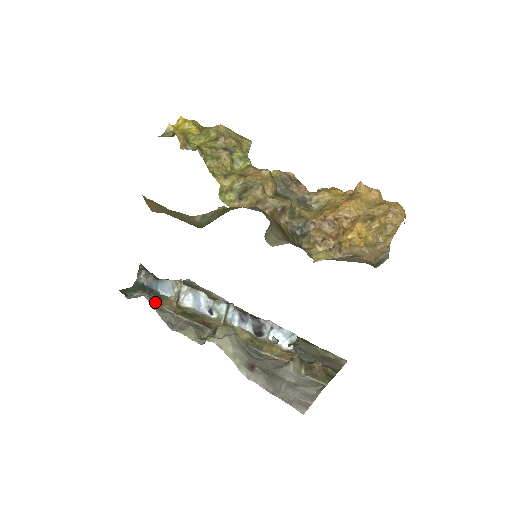
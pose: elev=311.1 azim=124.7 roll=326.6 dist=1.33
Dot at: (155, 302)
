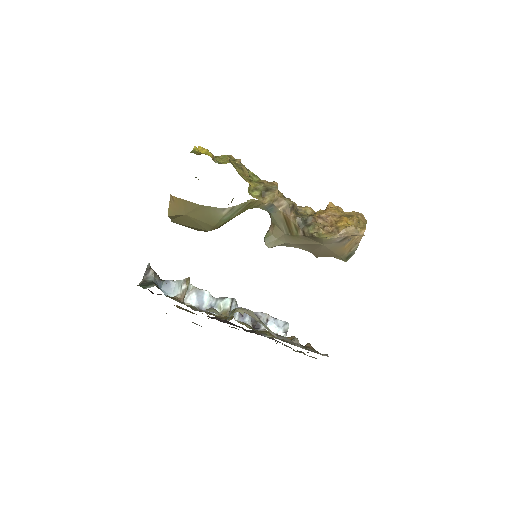
Dot at: (167, 295)
